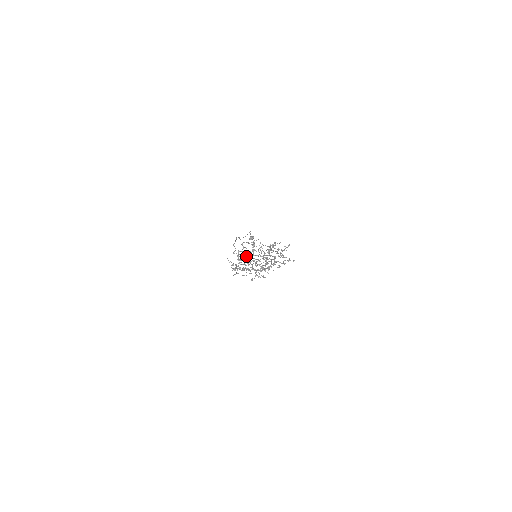
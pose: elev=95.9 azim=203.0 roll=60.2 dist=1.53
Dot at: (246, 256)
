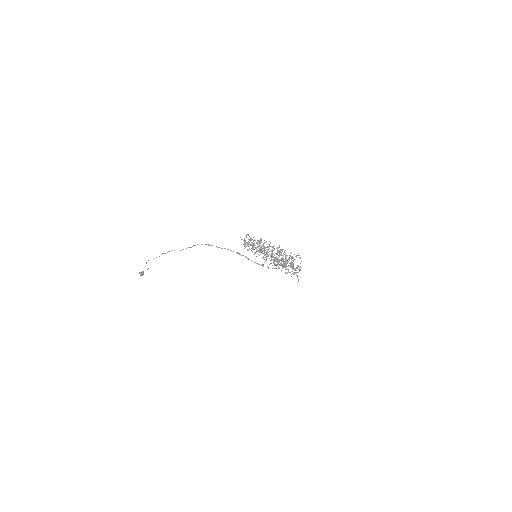
Dot at: occluded
